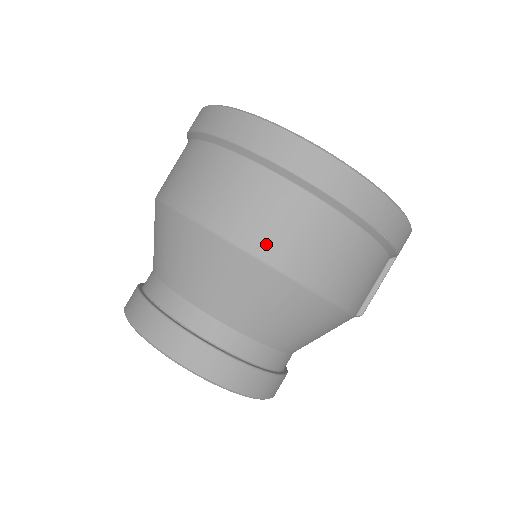
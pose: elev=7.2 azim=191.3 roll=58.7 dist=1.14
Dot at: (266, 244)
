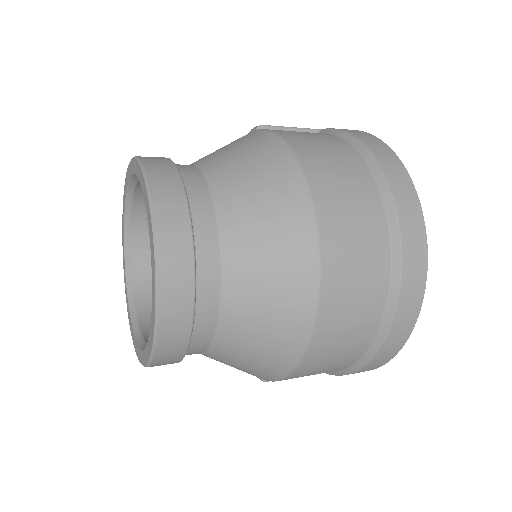
Dot at: (332, 304)
